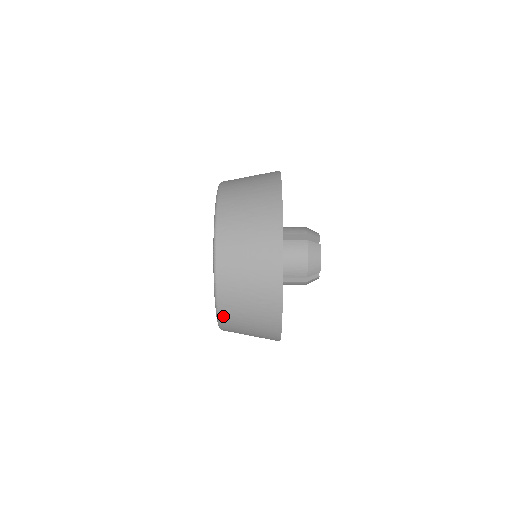
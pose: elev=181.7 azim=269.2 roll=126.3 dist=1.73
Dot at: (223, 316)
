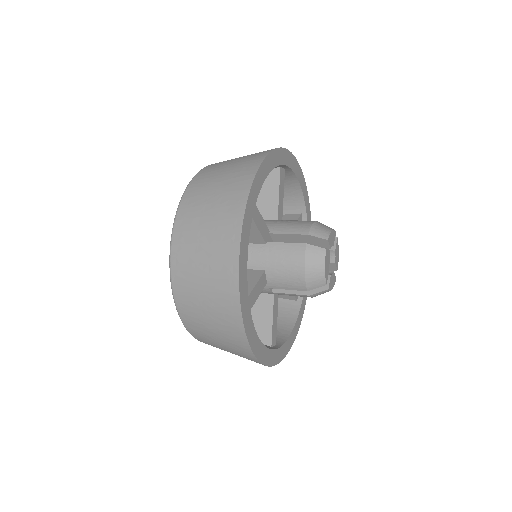
Dot at: (194, 335)
